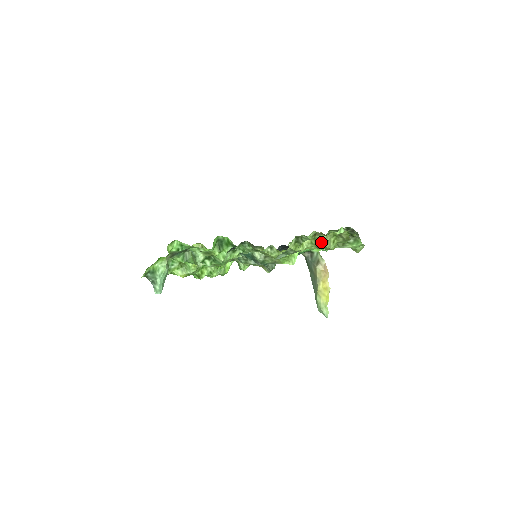
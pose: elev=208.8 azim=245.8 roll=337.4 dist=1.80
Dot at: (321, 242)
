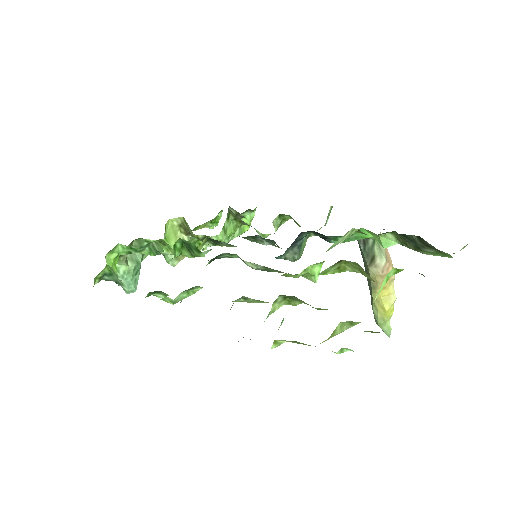
Dot at: occluded
